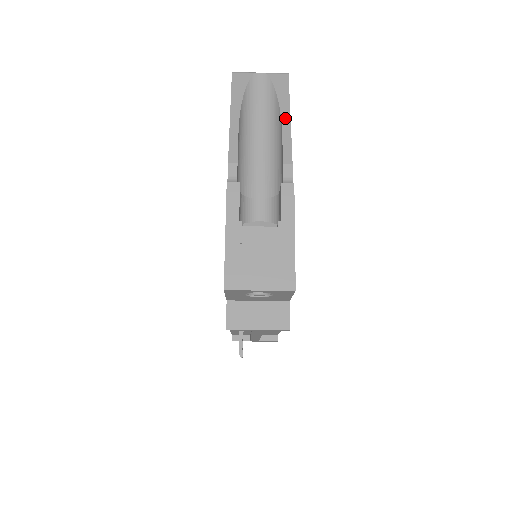
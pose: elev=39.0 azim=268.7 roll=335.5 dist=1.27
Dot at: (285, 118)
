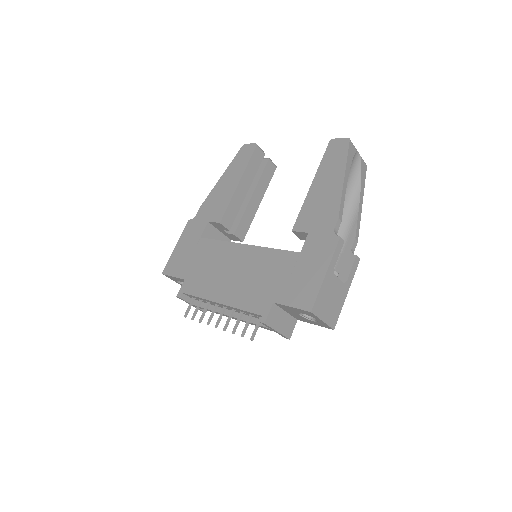
Dot at: (361, 202)
